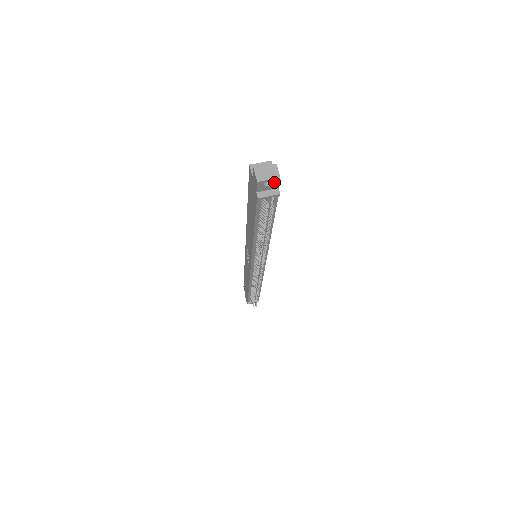
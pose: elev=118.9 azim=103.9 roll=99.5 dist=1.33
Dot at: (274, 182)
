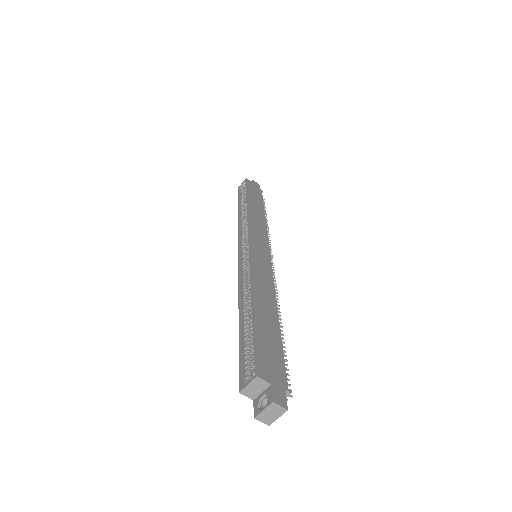
Dot at: (282, 406)
